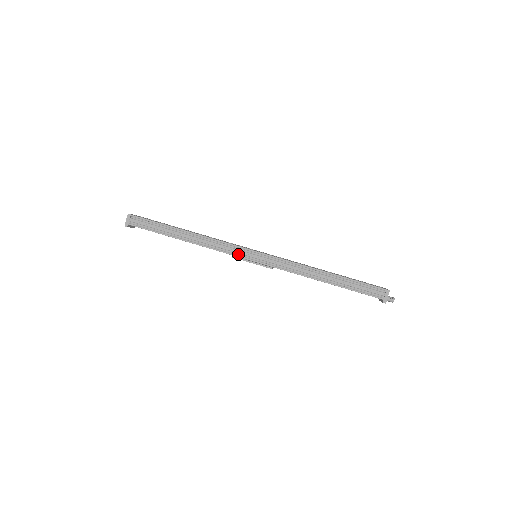
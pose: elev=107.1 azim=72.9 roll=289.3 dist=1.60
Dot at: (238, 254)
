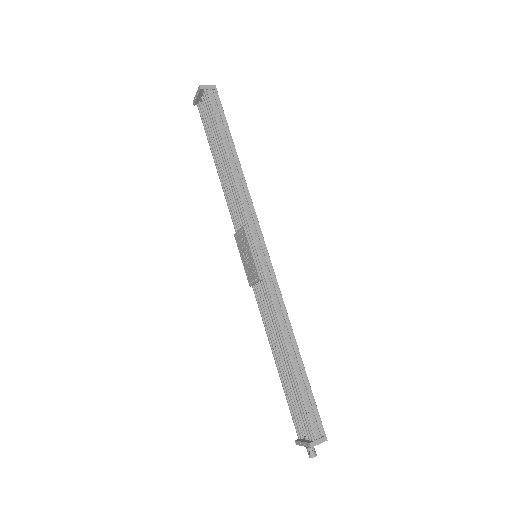
Dot at: (250, 231)
